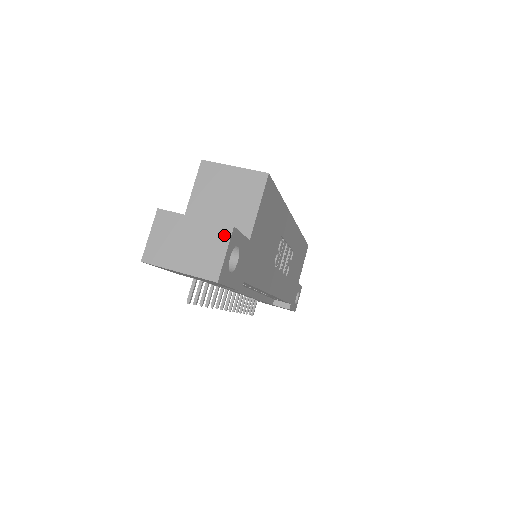
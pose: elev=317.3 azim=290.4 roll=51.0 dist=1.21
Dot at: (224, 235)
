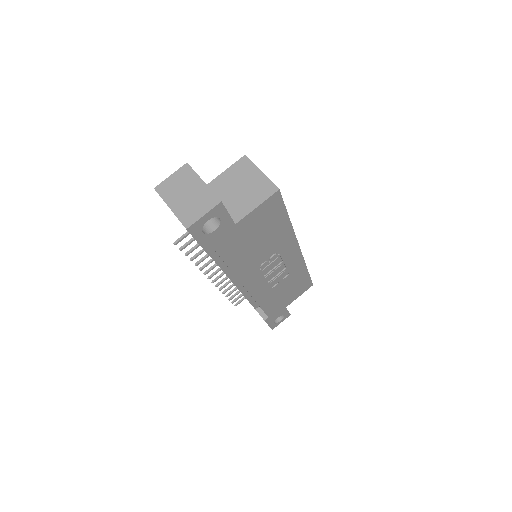
Dot at: (212, 203)
